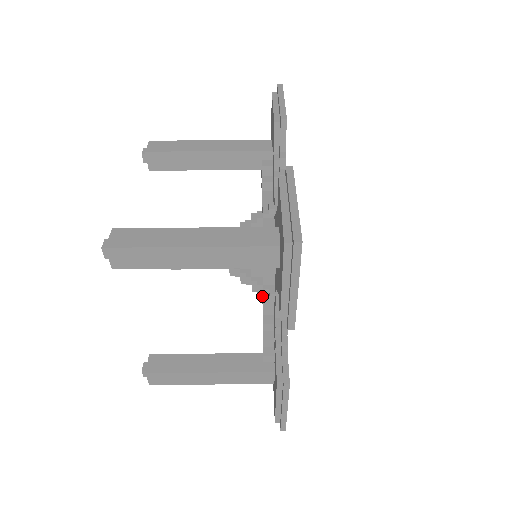
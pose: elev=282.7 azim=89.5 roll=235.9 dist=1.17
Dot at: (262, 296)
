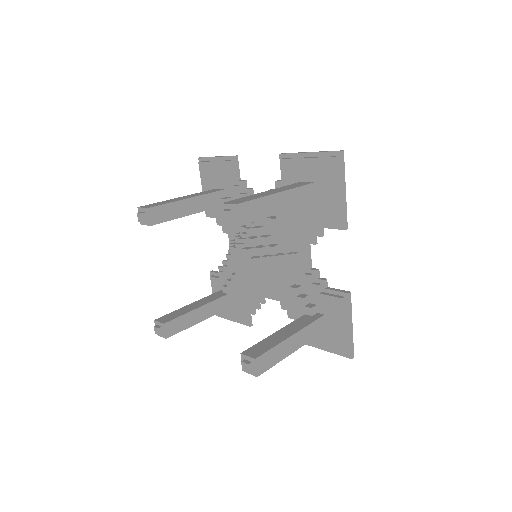
Dot at: (273, 285)
